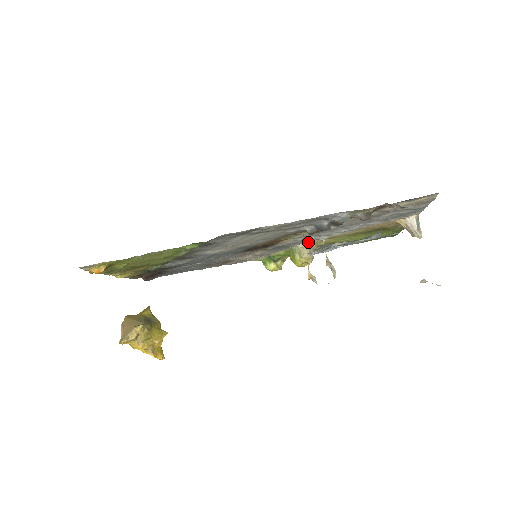
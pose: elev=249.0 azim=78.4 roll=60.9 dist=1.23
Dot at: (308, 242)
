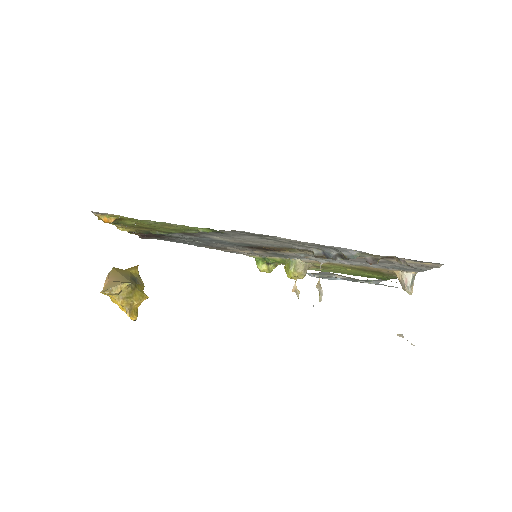
Dot at: (307, 259)
